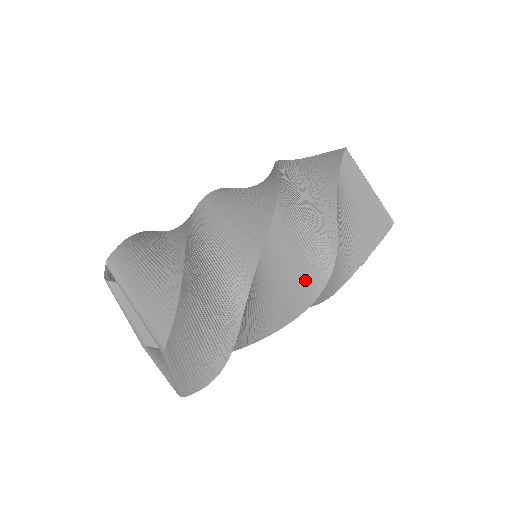
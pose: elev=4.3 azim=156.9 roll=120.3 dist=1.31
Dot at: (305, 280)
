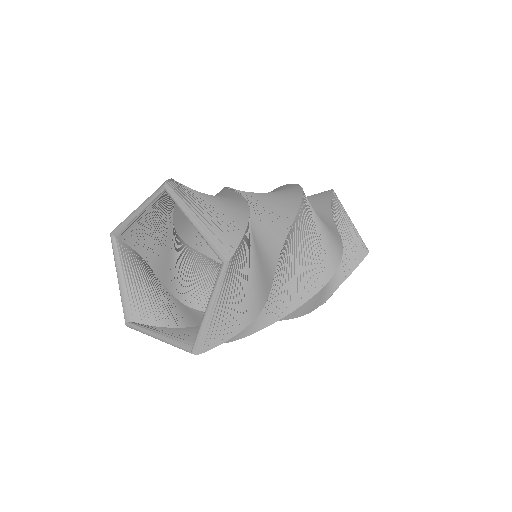
Dot at: (318, 265)
